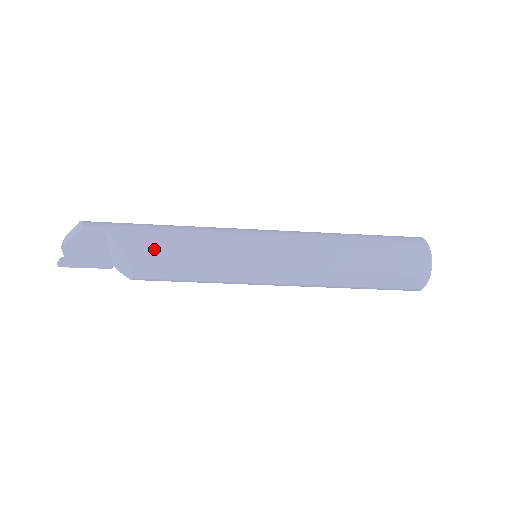
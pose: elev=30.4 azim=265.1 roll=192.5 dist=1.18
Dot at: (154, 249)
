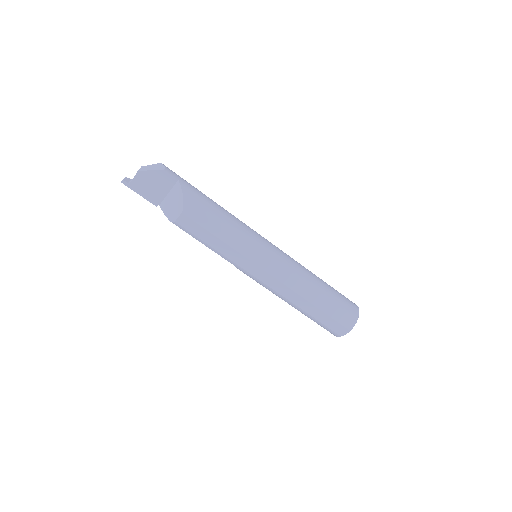
Dot at: (203, 211)
